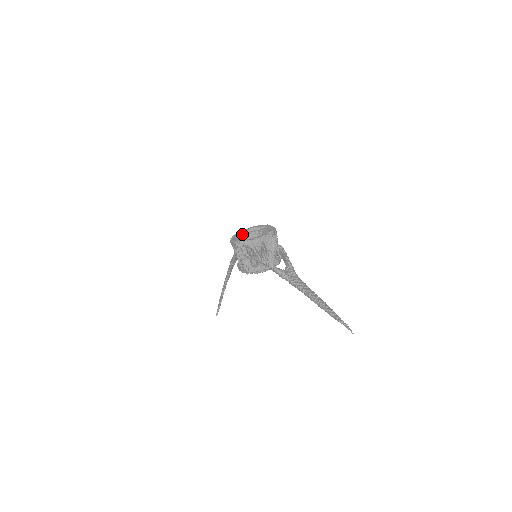
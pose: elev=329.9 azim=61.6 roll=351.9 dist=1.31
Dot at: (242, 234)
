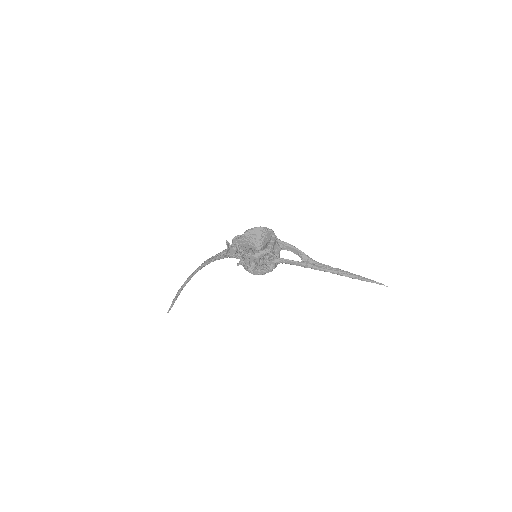
Dot at: (243, 244)
